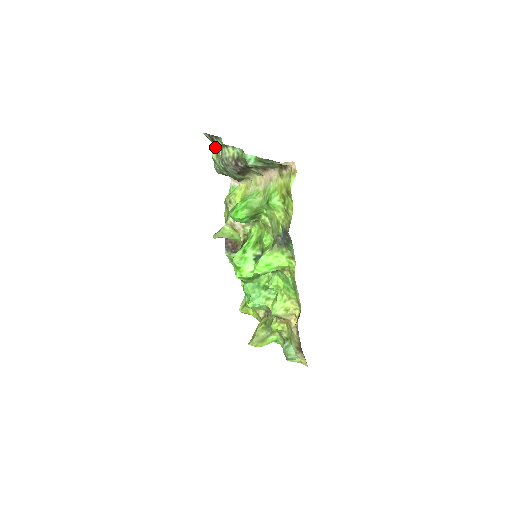
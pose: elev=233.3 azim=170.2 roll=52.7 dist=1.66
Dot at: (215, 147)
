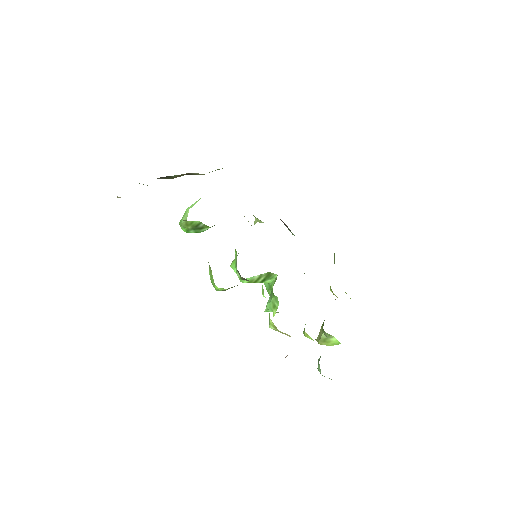
Dot at: occluded
